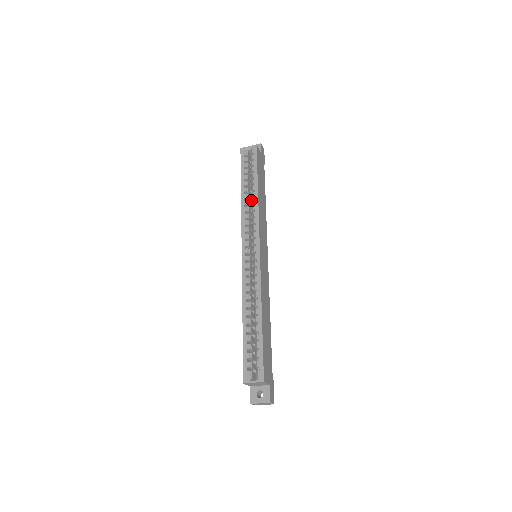
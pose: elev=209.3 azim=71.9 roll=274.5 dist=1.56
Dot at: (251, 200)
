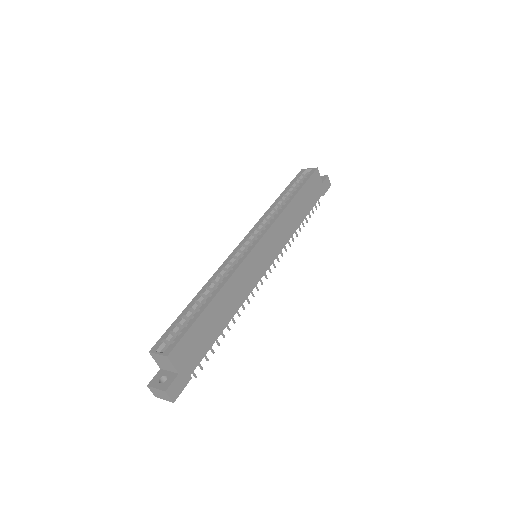
Dot at: occluded
